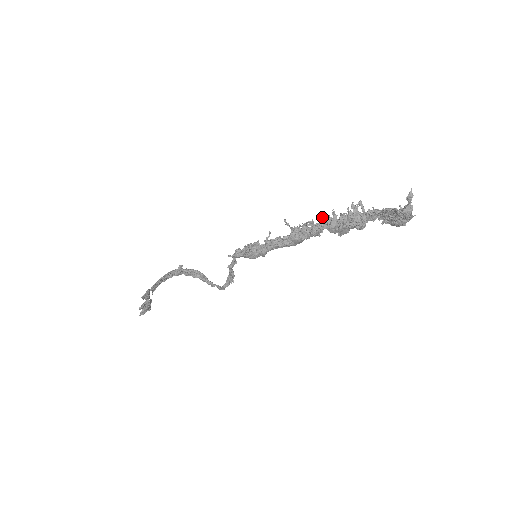
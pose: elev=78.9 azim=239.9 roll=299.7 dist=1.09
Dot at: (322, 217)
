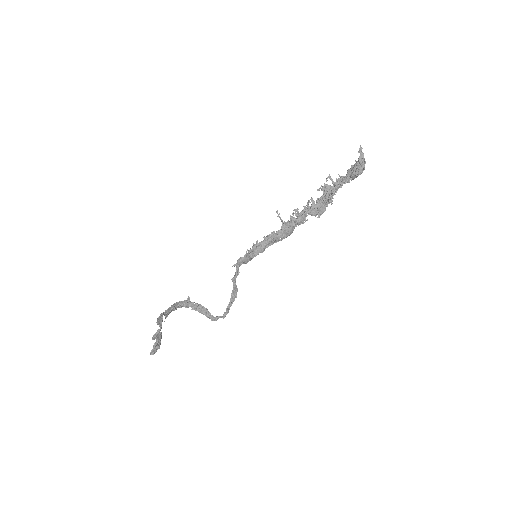
Dot at: (304, 206)
